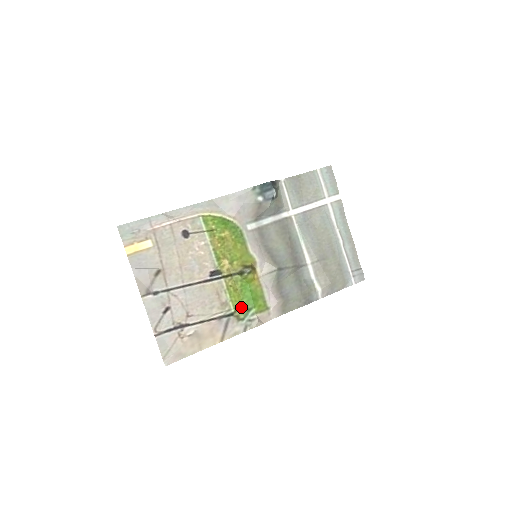
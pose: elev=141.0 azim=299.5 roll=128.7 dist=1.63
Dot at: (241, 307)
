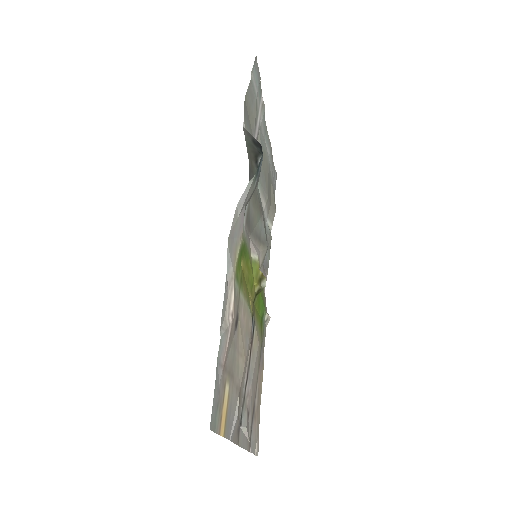
Dot at: (261, 322)
